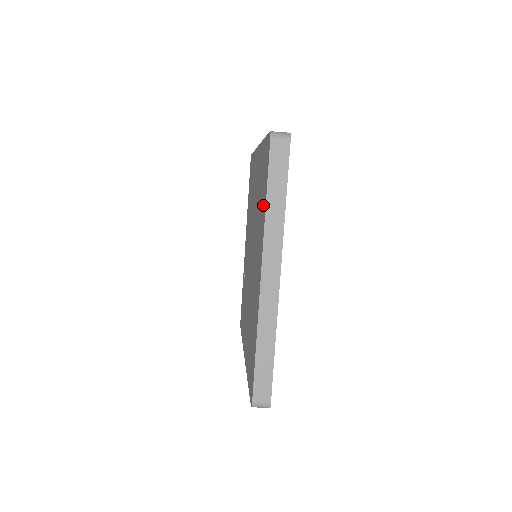
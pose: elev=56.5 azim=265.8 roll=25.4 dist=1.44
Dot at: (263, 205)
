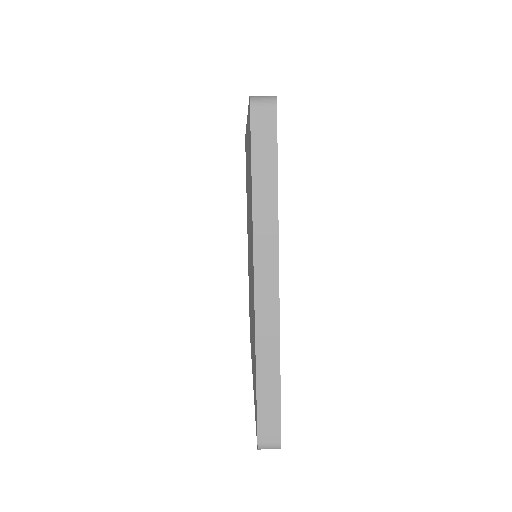
Dot at: occluded
